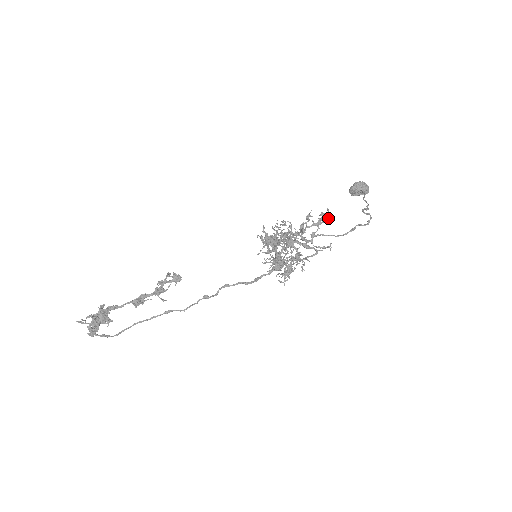
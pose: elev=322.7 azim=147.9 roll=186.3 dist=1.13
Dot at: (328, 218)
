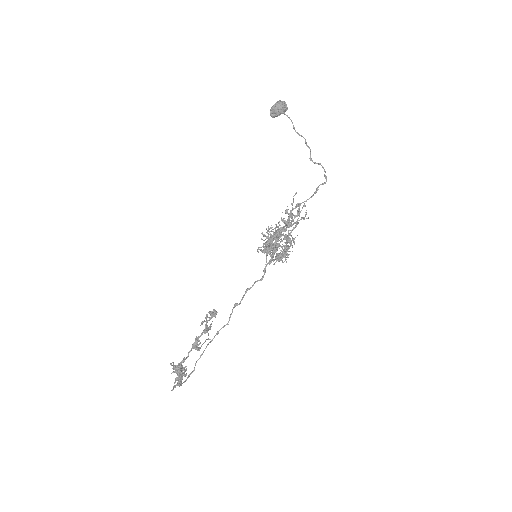
Dot at: (304, 206)
